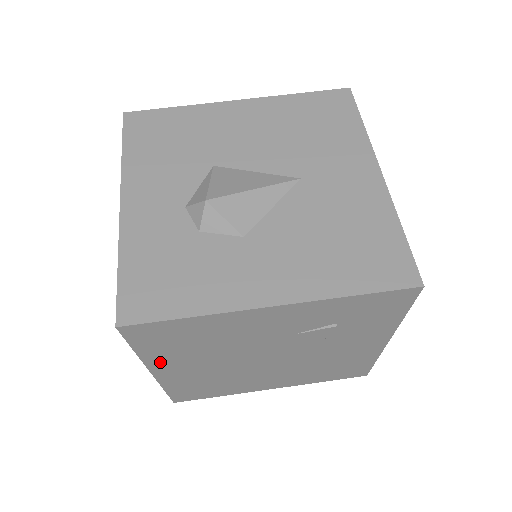
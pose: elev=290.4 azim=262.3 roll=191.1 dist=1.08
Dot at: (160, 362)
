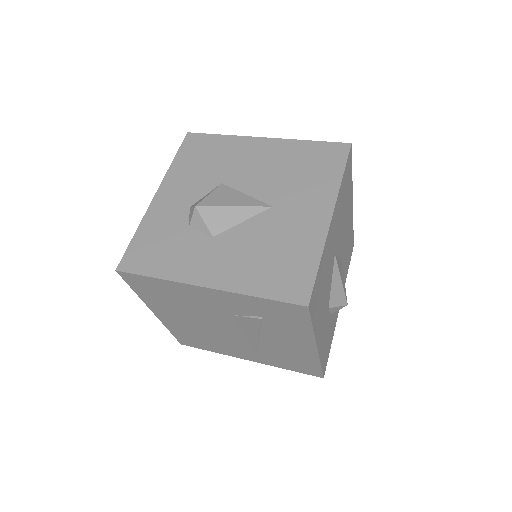
Dot at: (154, 306)
